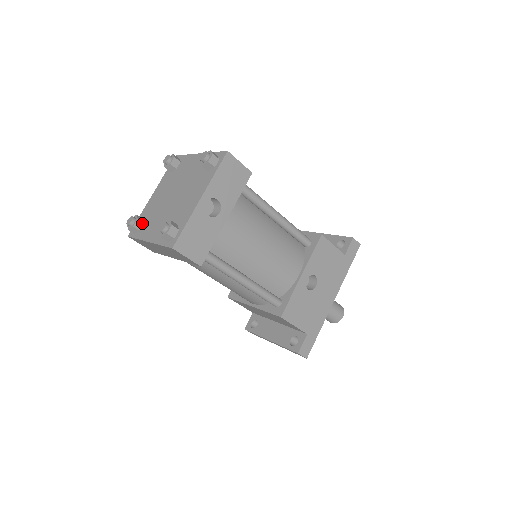
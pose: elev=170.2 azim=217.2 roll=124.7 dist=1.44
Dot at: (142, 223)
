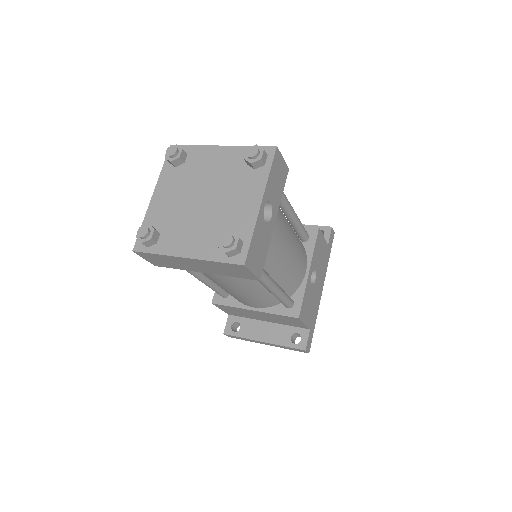
Dot at: (158, 233)
